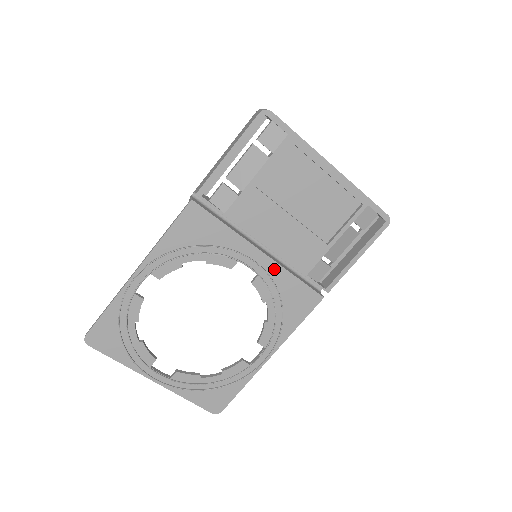
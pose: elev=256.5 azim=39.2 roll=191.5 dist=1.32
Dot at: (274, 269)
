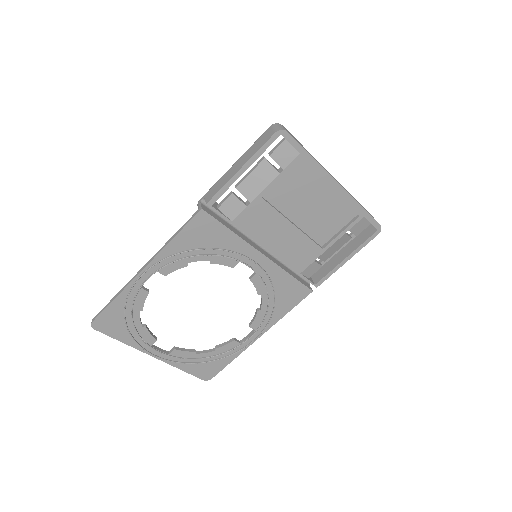
Dot at: (272, 268)
